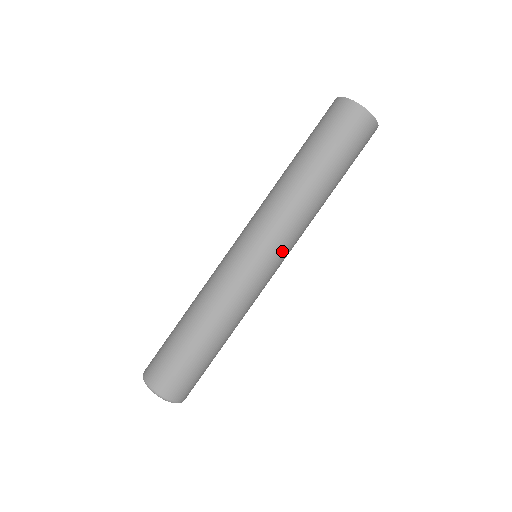
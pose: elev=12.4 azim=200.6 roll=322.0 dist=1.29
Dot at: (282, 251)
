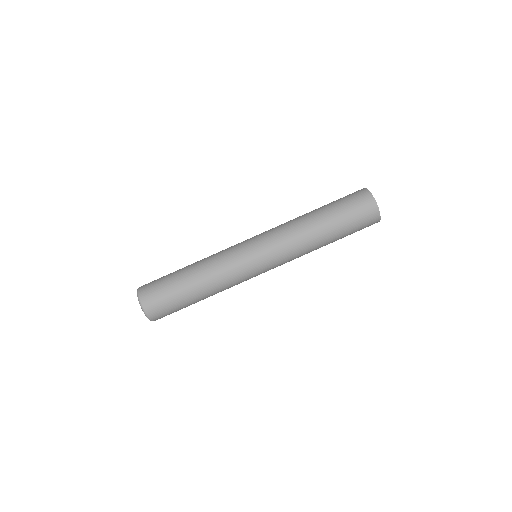
Dot at: (270, 250)
